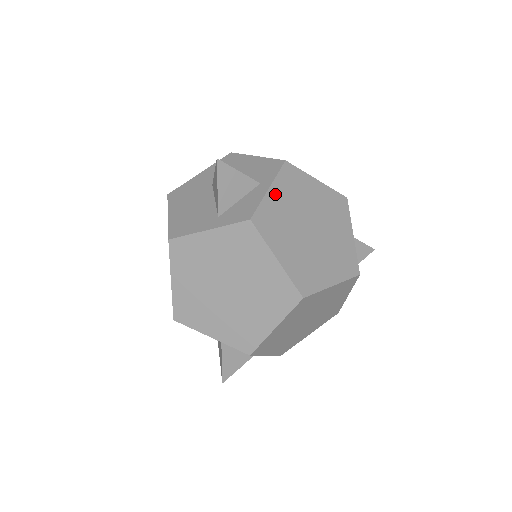
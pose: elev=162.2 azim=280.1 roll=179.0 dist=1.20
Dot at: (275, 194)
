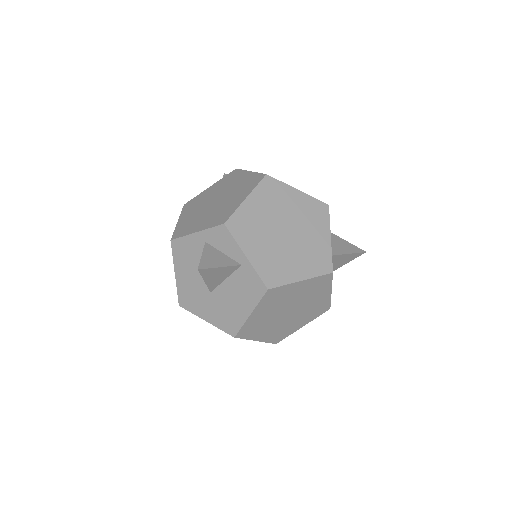
Dot at: occluded
